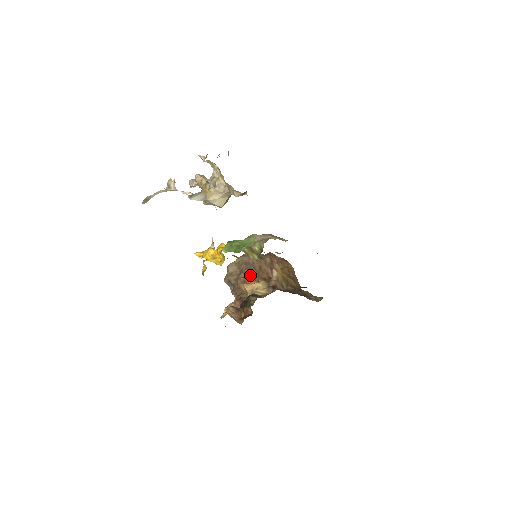
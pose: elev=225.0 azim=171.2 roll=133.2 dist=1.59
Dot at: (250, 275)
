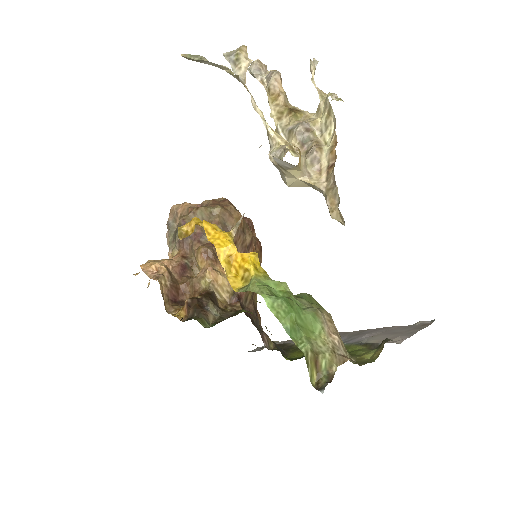
Dot at: occluded
